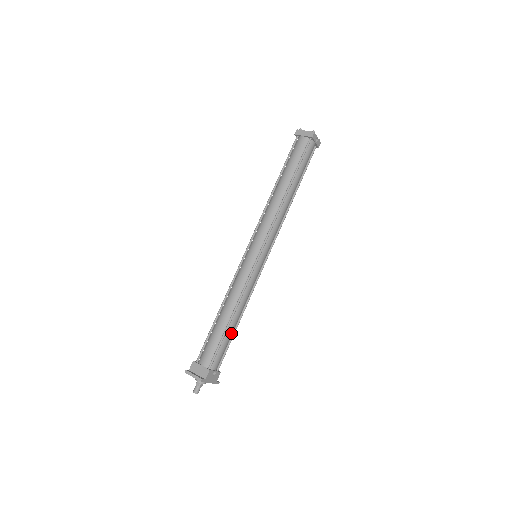
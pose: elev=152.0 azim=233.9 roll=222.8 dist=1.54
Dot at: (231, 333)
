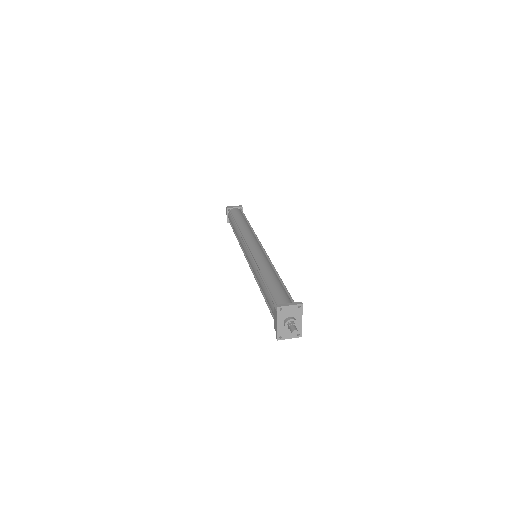
Dot at: occluded
